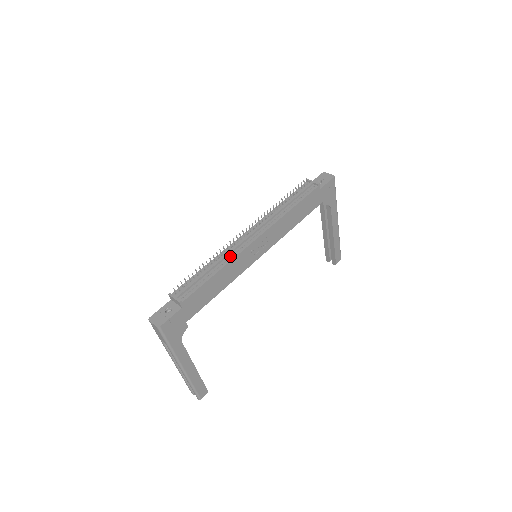
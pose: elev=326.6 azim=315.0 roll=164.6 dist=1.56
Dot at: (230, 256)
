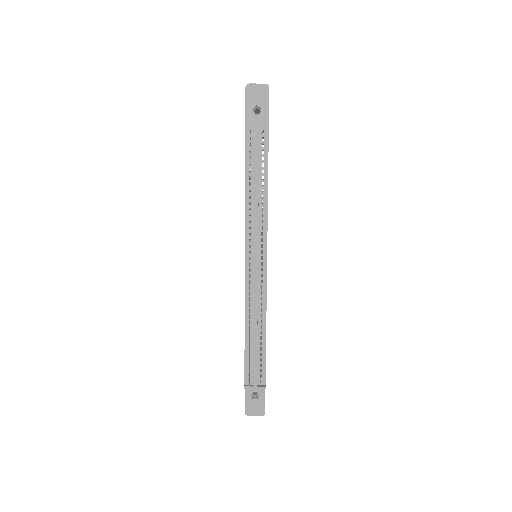
Dot at: (260, 306)
